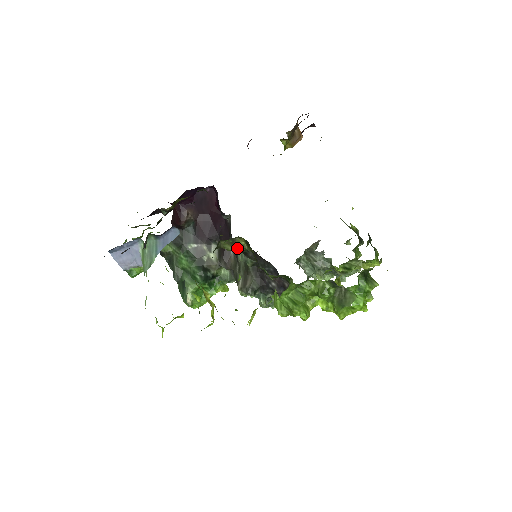
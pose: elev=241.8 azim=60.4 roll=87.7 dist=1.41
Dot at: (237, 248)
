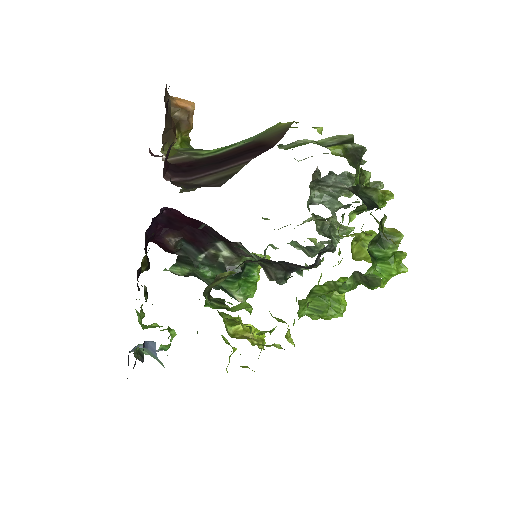
Dot at: occluded
